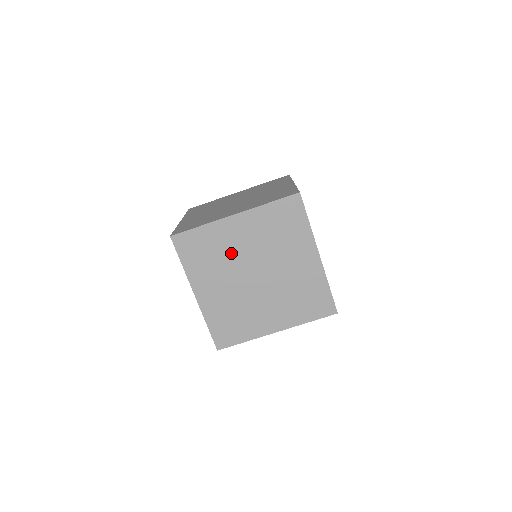
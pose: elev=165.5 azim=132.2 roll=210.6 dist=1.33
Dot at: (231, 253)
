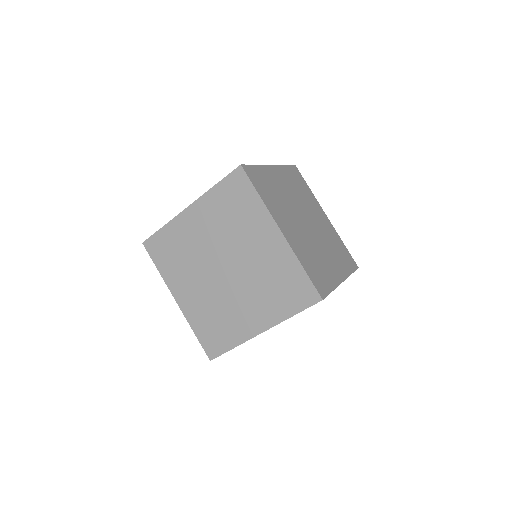
Dot at: occluded
